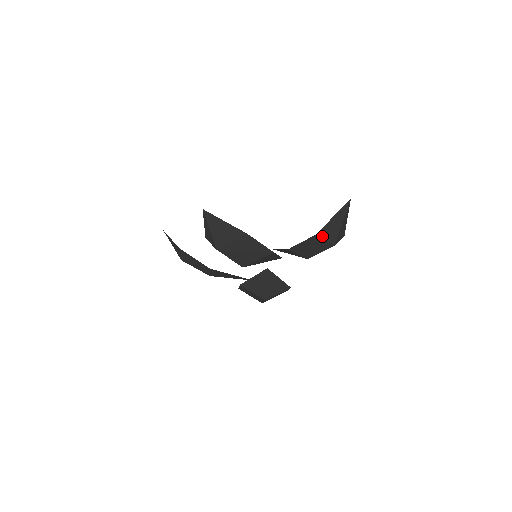
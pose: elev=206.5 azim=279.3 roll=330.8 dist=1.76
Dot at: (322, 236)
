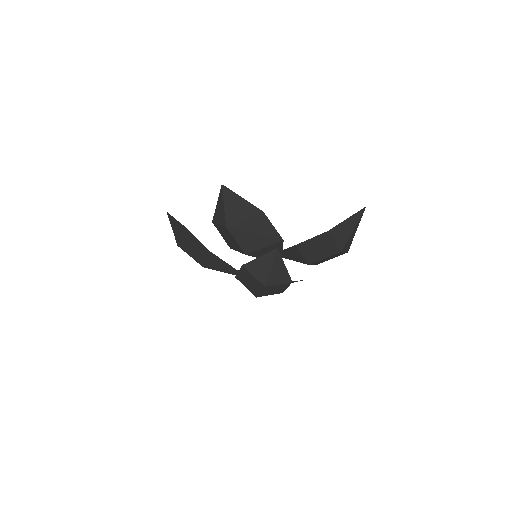
Dot at: (333, 235)
